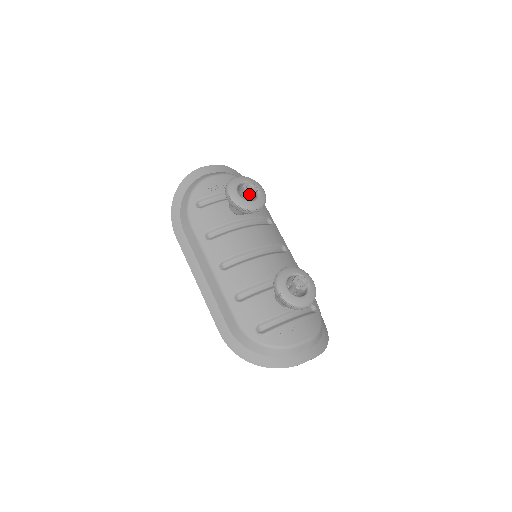
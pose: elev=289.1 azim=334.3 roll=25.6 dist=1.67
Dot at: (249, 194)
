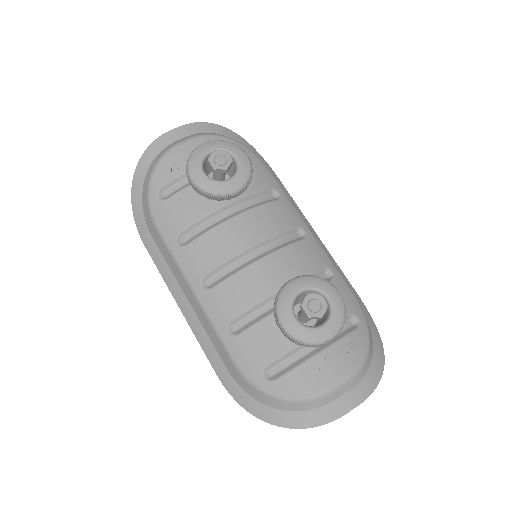
Dot at: (220, 171)
